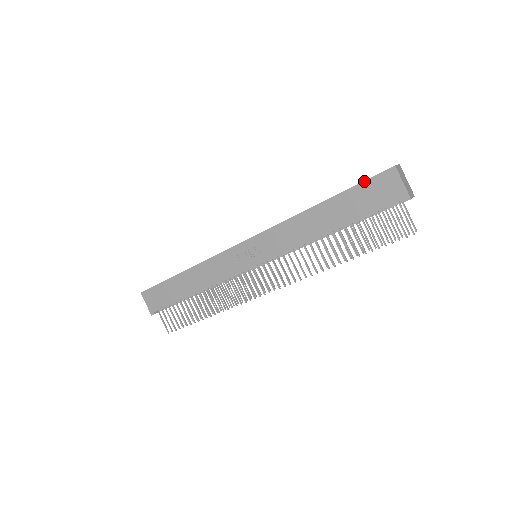
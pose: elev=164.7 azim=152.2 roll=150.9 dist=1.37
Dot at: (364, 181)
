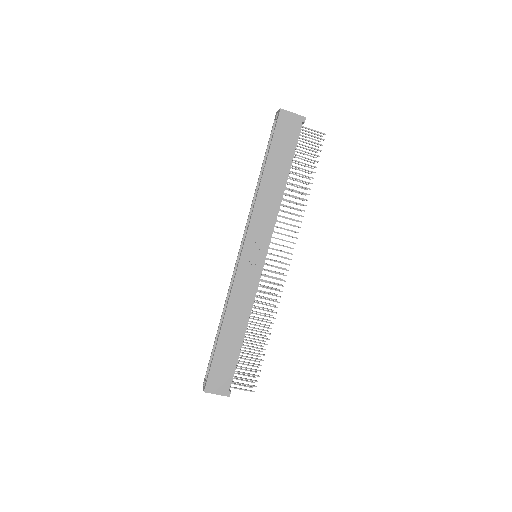
Dot at: (274, 134)
